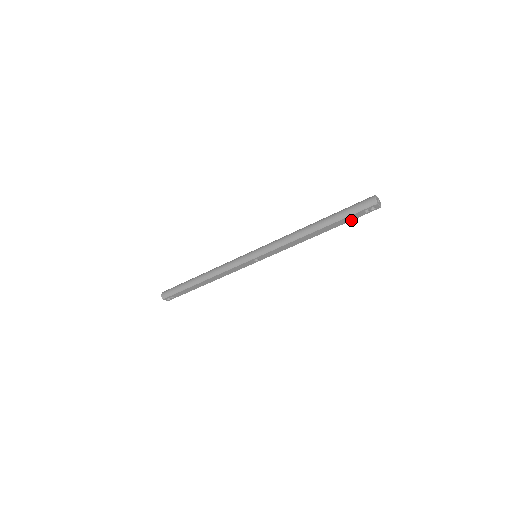
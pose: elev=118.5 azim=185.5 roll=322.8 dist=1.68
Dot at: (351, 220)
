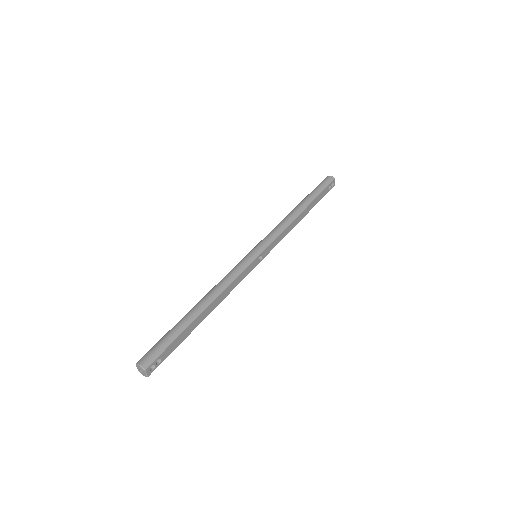
Dot at: occluded
